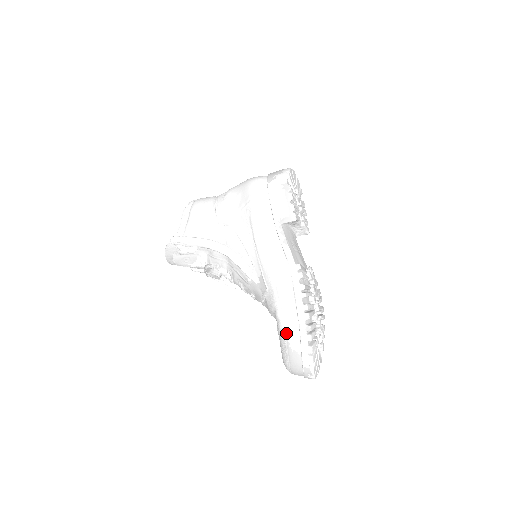
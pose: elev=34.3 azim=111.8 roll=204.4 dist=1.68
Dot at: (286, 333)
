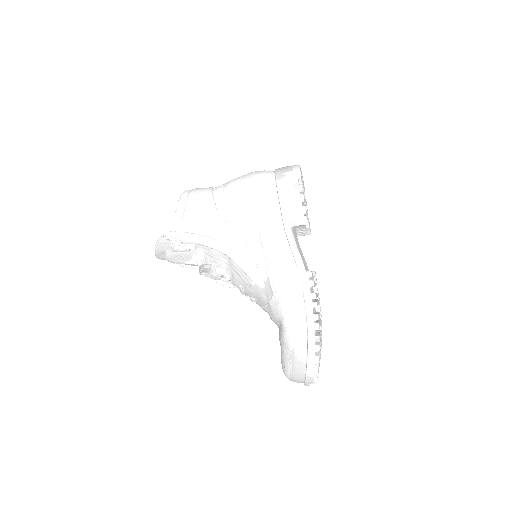
Dot at: (293, 342)
